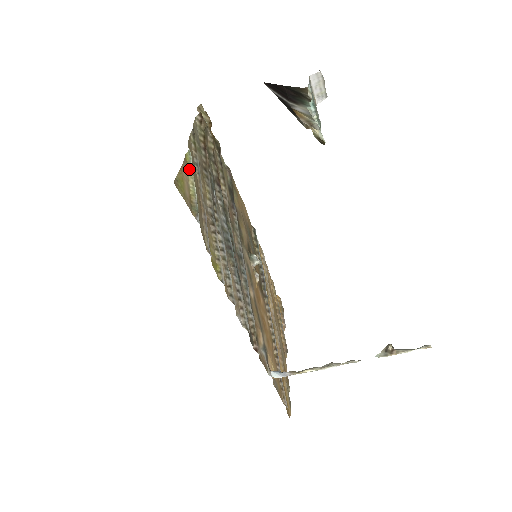
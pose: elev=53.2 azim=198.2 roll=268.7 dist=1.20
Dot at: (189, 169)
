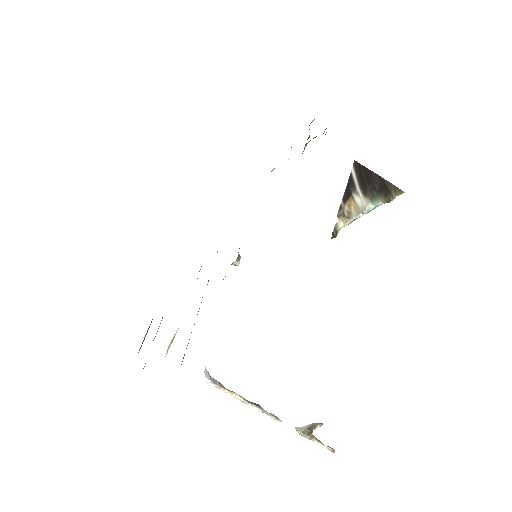
Dot at: occluded
